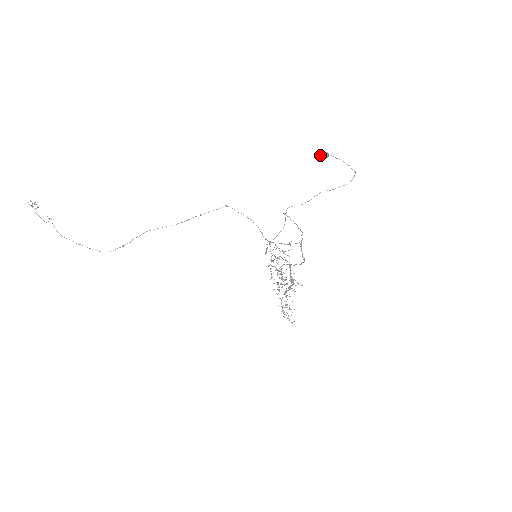
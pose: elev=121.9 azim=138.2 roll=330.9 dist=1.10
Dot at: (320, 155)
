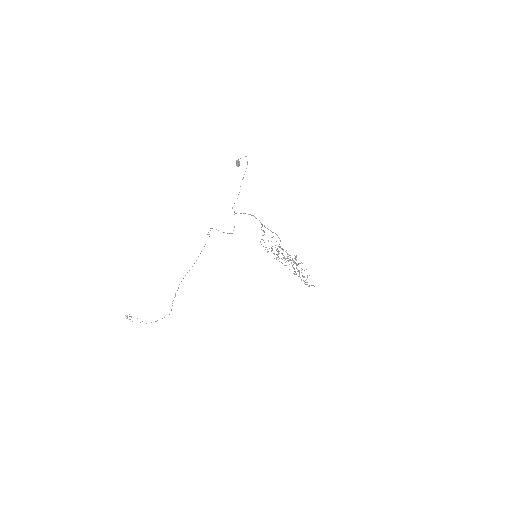
Dot at: (236, 165)
